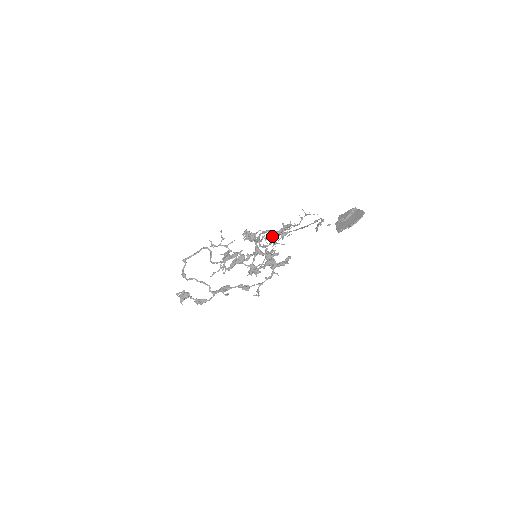
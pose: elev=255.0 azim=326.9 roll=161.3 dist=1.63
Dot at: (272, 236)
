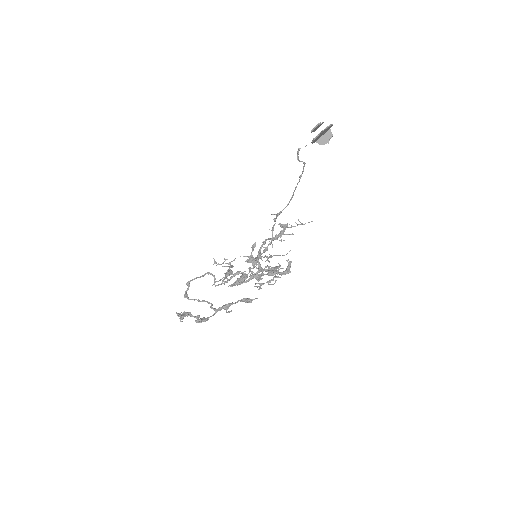
Dot at: (274, 255)
